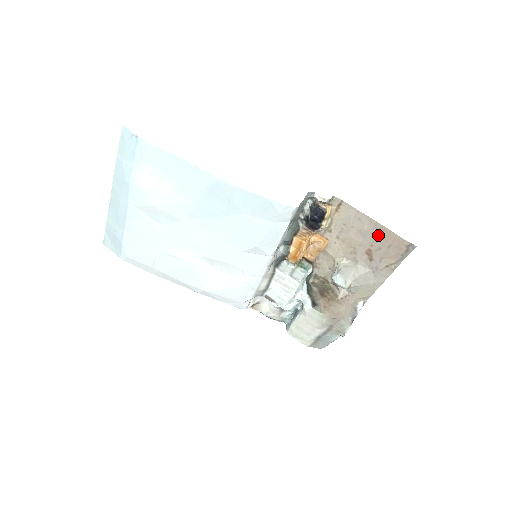
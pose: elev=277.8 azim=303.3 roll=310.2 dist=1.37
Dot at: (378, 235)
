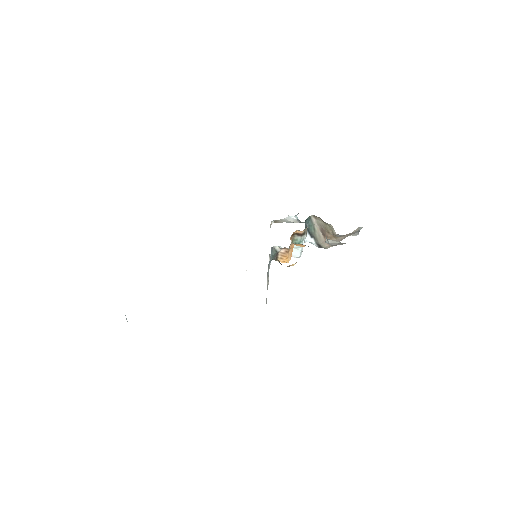
Dot at: occluded
